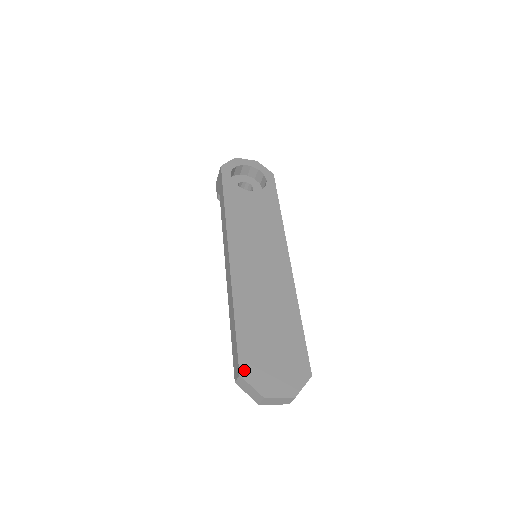
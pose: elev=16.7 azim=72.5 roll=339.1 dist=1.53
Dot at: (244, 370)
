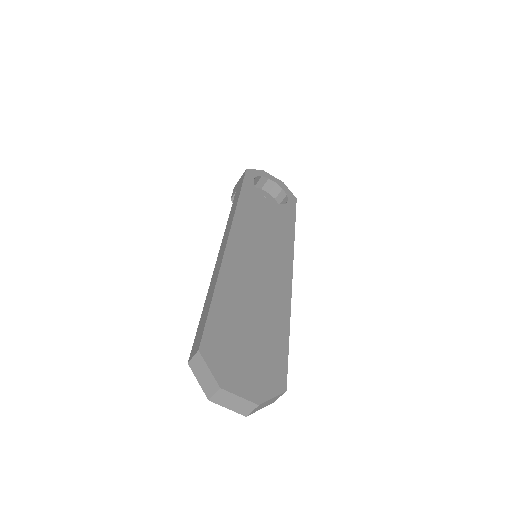
Dot at: (206, 347)
